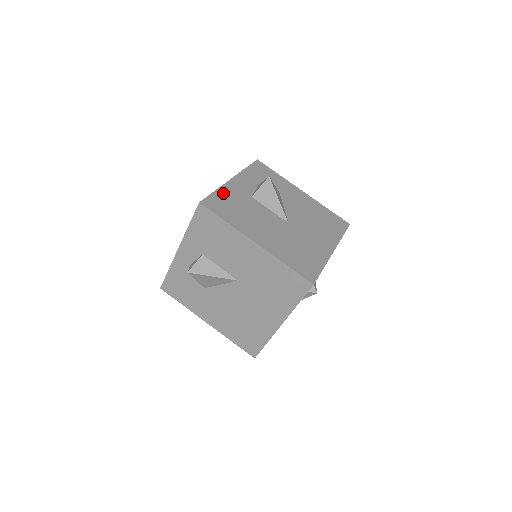
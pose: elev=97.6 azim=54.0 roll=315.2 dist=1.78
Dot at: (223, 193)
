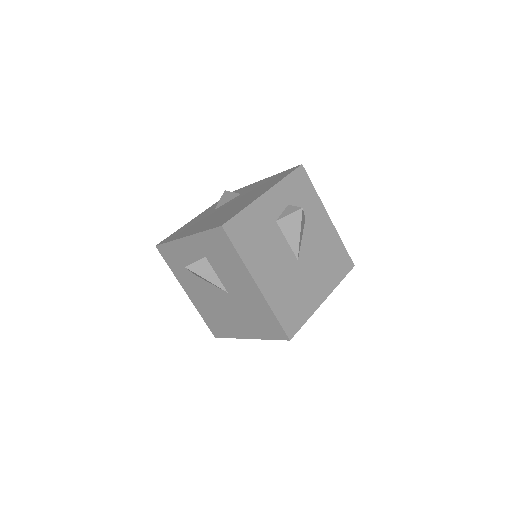
Dot at: (250, 214)
